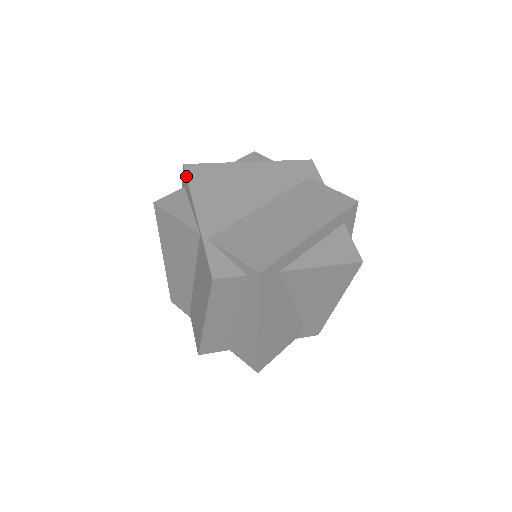
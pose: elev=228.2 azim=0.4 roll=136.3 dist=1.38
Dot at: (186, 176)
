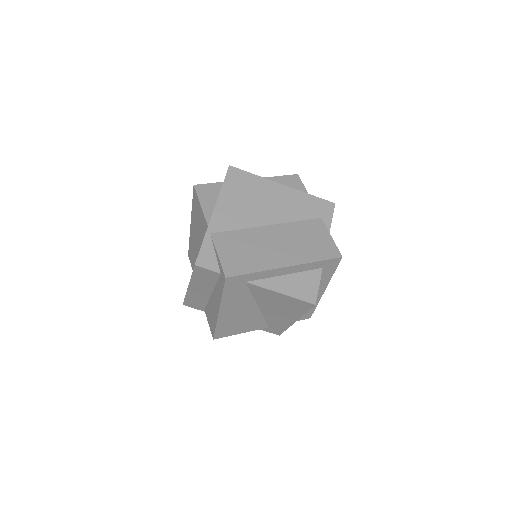
Dot at: (225, 176)
